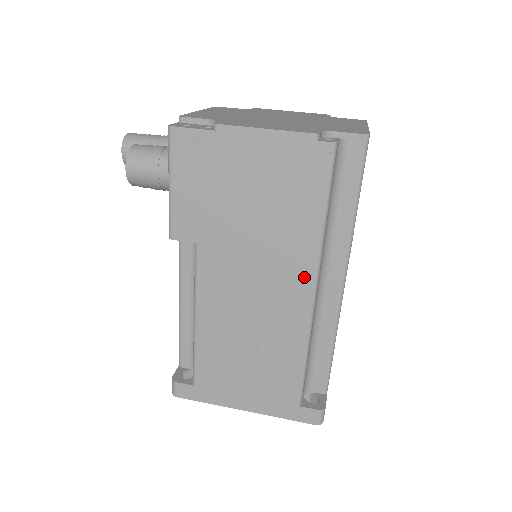
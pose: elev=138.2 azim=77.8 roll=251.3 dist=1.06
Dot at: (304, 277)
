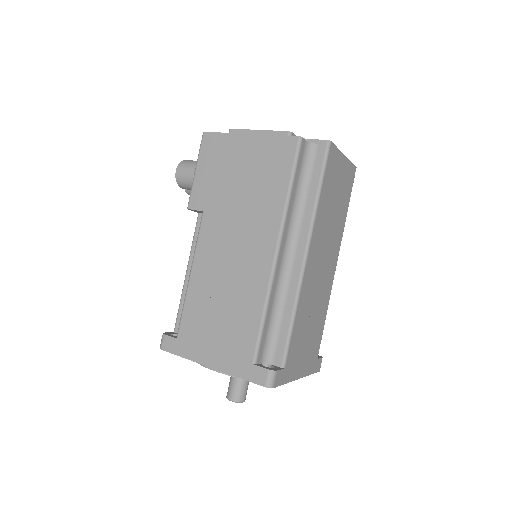
Dot at: (270, 237)
